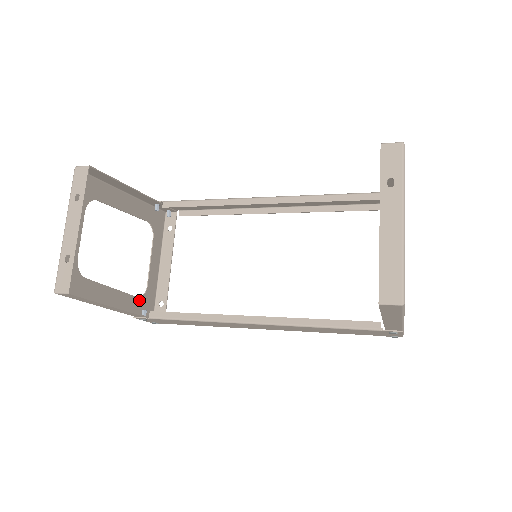
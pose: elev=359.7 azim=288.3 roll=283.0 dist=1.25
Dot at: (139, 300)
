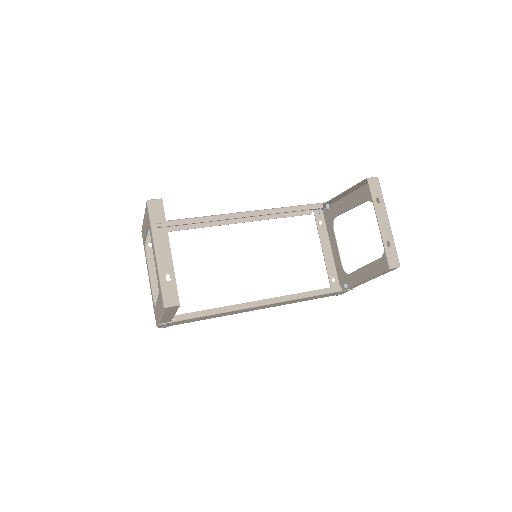
Dot at: occluded
